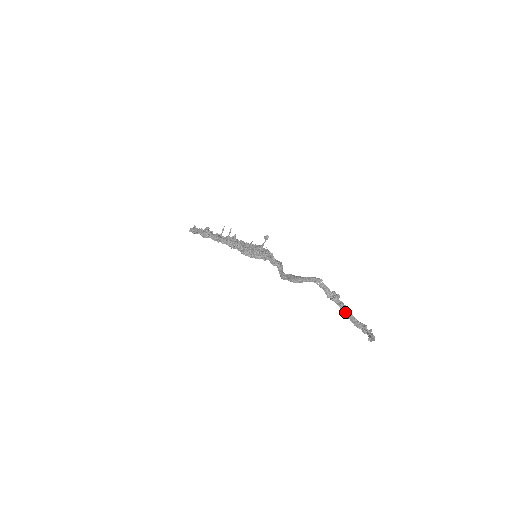
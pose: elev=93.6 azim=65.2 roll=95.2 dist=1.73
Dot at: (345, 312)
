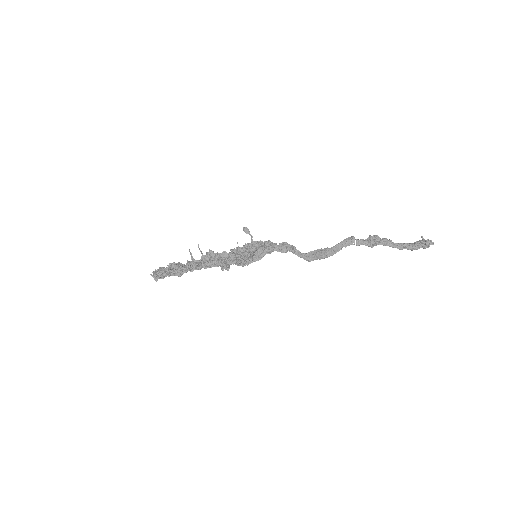
Dot at: (397, 246)
